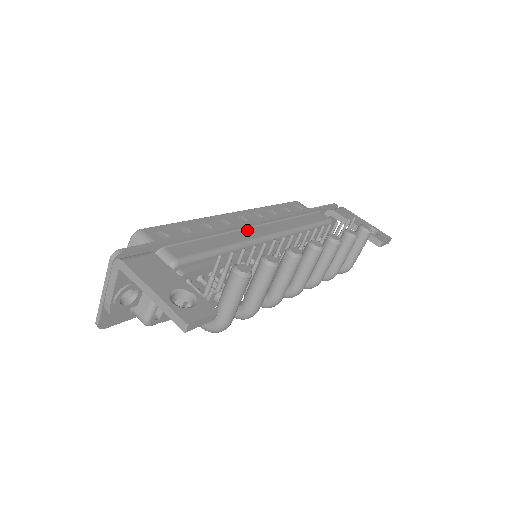
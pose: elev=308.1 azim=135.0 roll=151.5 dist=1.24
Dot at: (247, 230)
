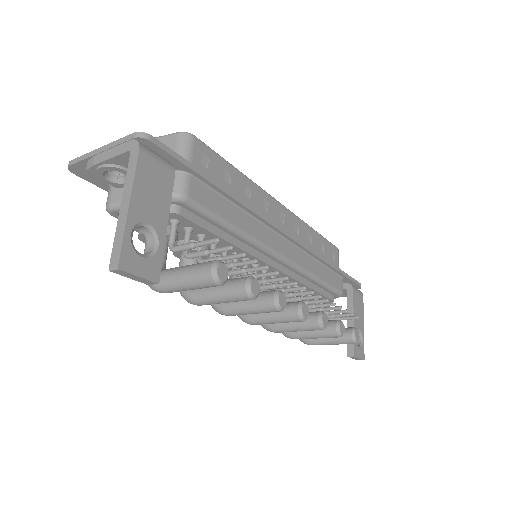
Dot at: (273, 233)
